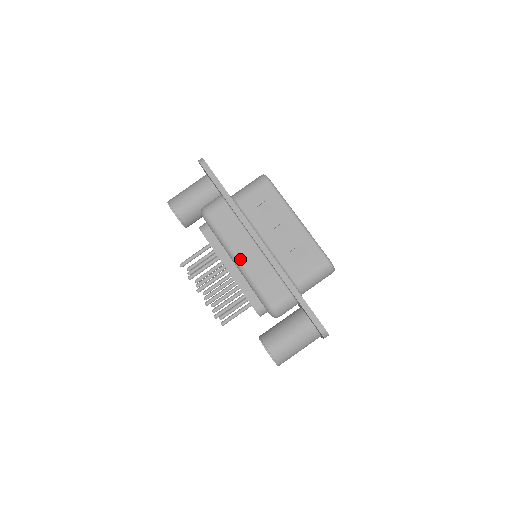
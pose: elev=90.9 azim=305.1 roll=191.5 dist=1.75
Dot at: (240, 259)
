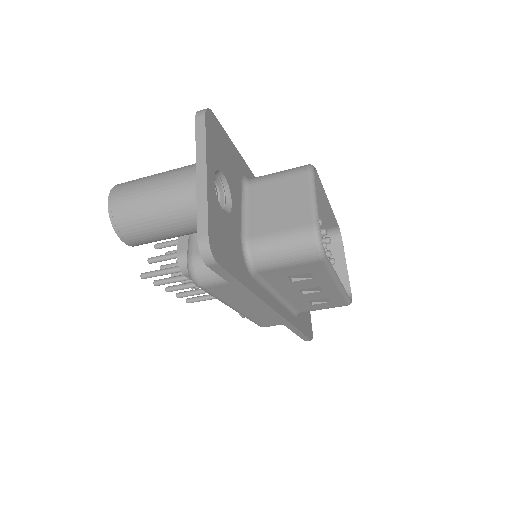
Dot at: (240, 311)
